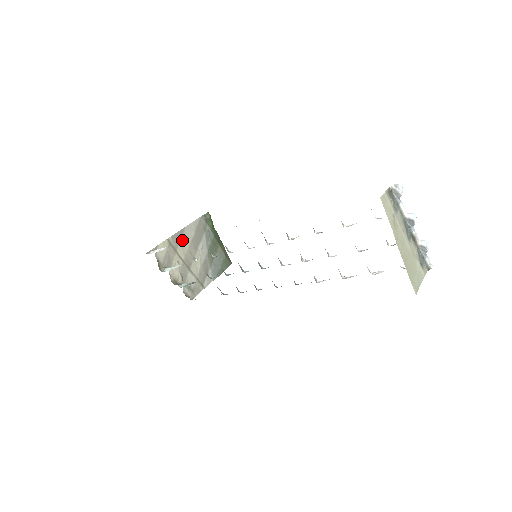
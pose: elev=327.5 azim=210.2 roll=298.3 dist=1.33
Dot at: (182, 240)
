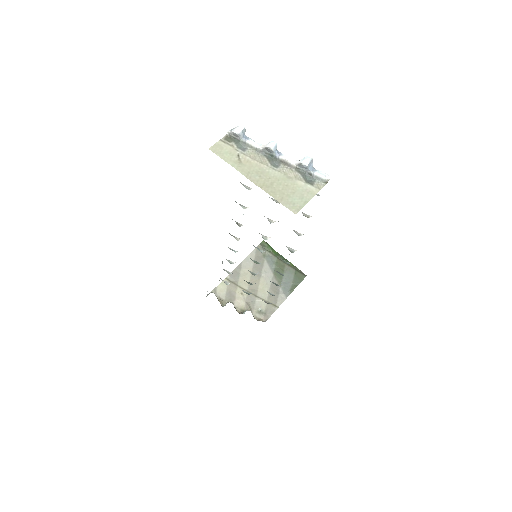
Dot at: (241, 274)
